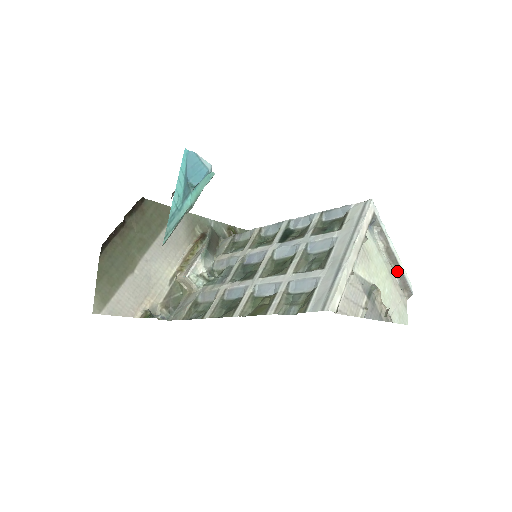
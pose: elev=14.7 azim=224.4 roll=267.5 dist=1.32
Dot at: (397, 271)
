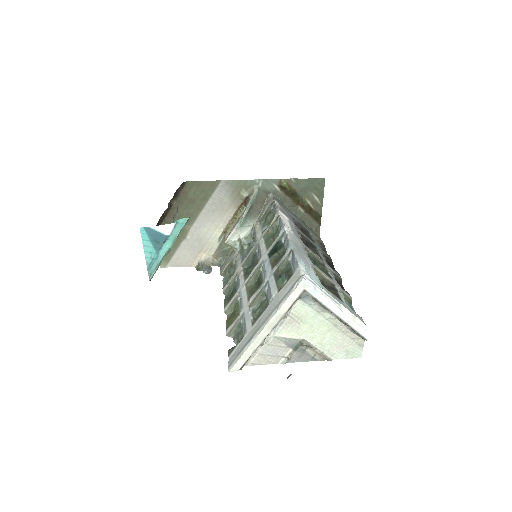
Dot at: (346, 324)
